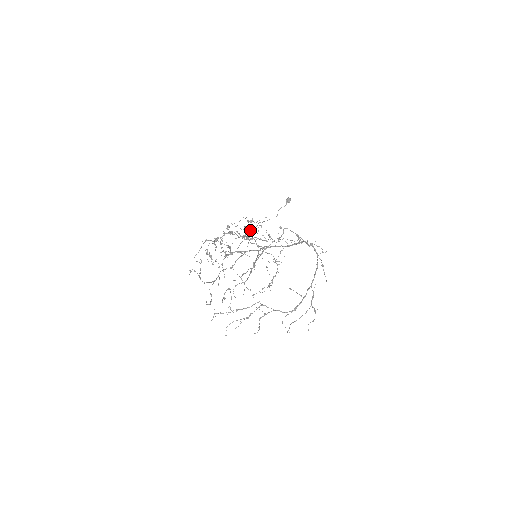
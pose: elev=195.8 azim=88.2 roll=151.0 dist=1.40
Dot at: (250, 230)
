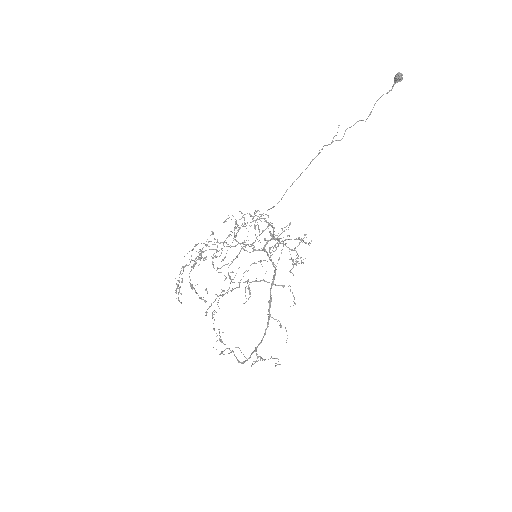
Dot at: (234, 239)
